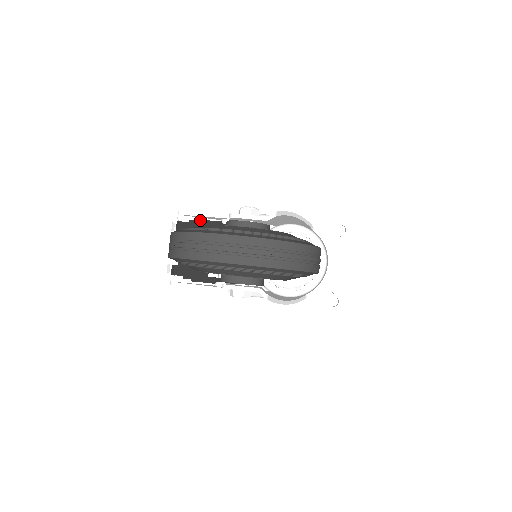
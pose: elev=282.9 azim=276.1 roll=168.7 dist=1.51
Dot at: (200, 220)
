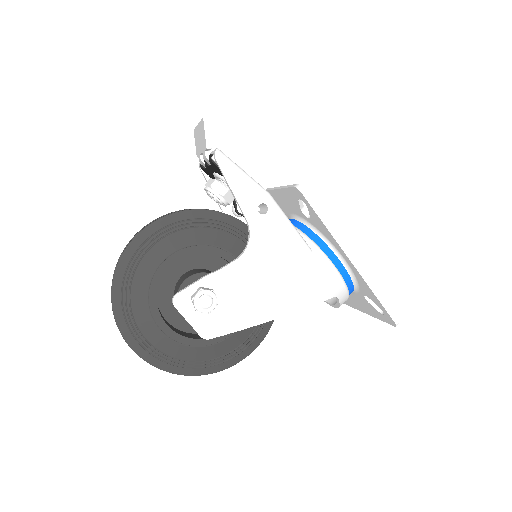
Dot at: occluded
